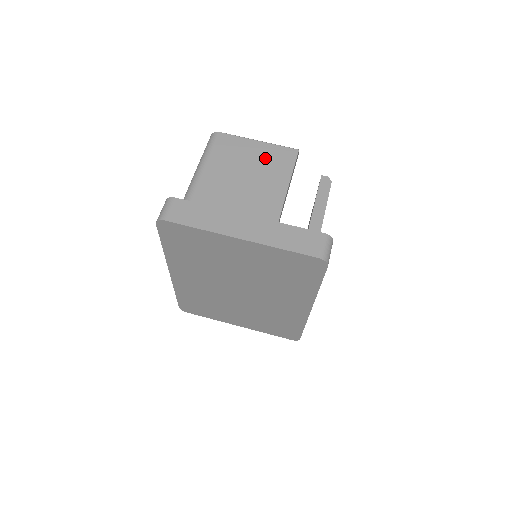
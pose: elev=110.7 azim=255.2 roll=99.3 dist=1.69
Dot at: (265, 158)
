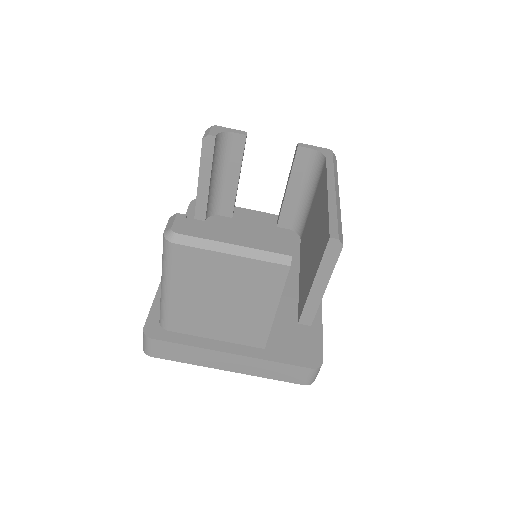
Dot at: (244, 279)
